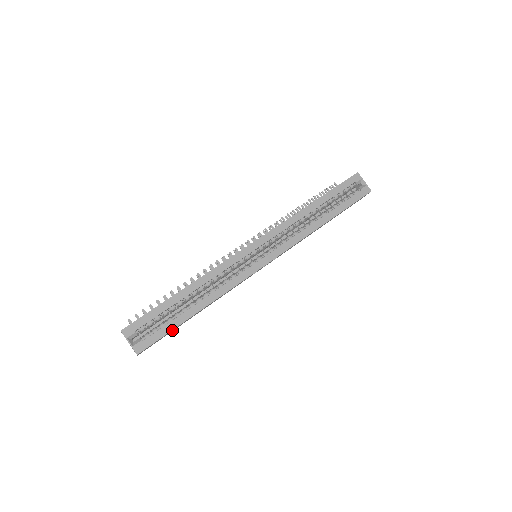
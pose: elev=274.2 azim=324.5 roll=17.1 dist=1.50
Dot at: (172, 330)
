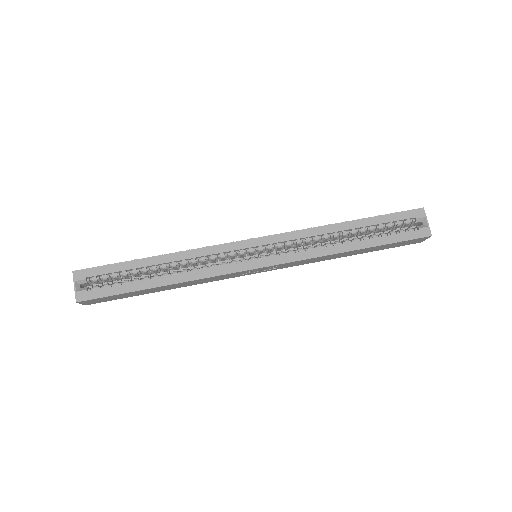
Dot at: (125, 294)
